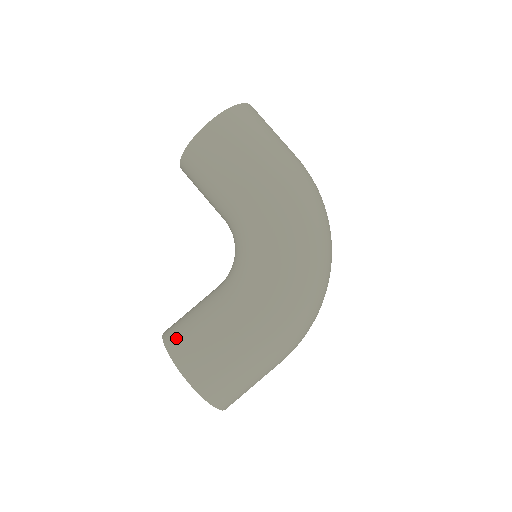
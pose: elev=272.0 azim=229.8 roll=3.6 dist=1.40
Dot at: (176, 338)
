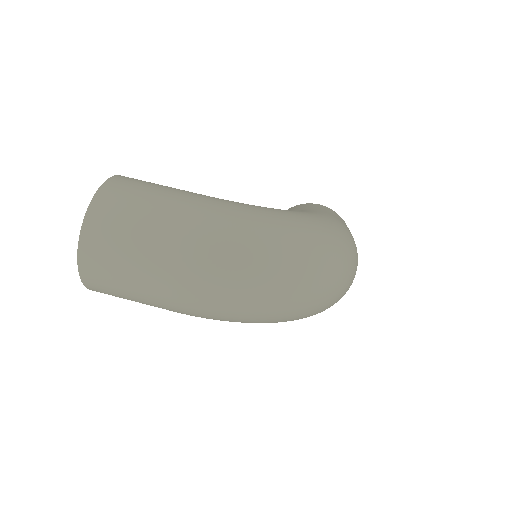
Dot at: occluded
